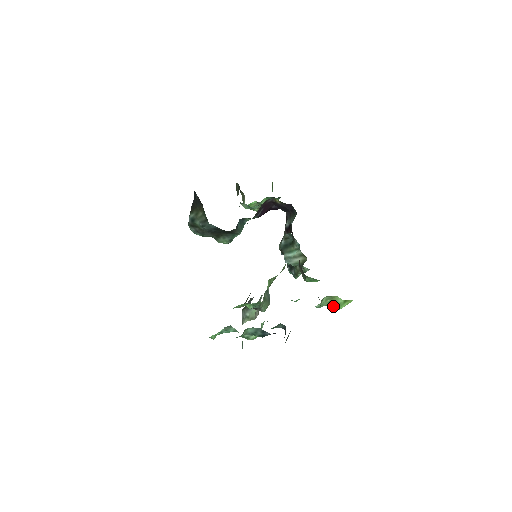
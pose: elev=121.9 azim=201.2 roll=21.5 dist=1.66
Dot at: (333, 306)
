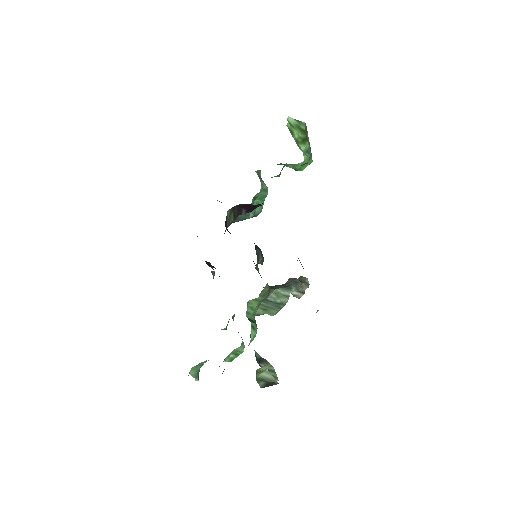
Dot at: occluded
